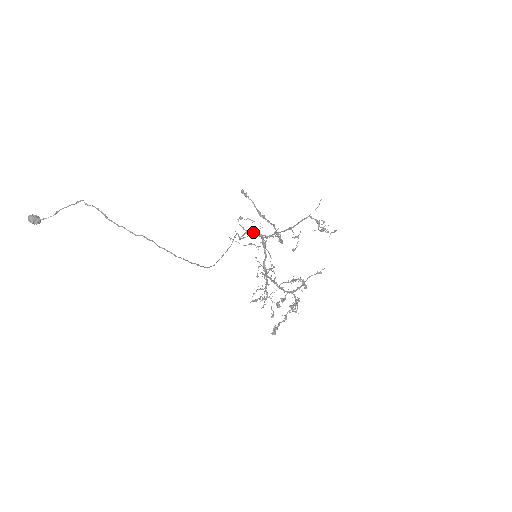
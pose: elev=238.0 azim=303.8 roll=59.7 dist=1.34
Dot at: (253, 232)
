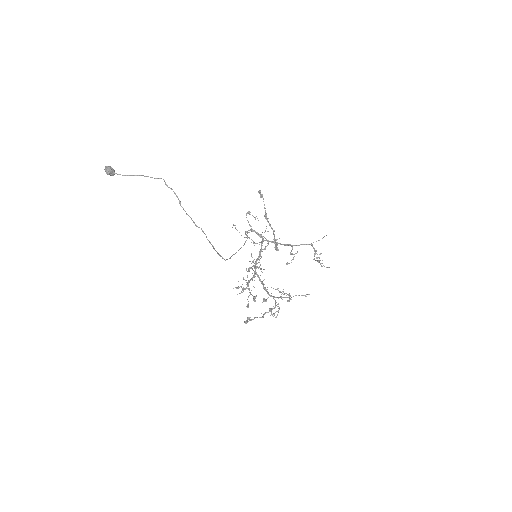
Dot at: (257, 232)
